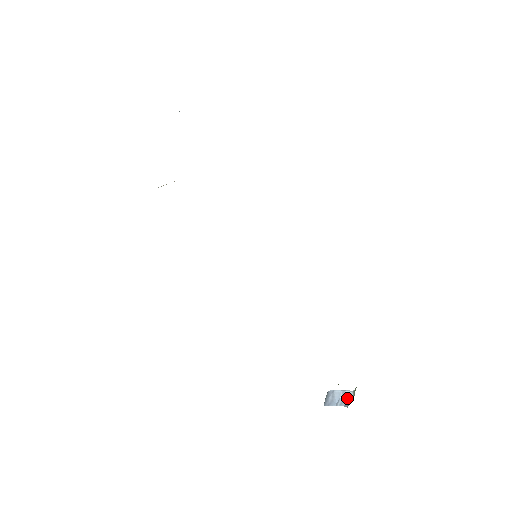
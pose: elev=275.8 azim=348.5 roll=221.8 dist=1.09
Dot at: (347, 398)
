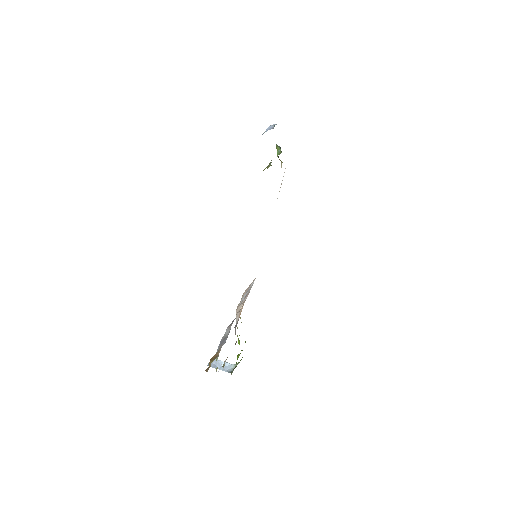
Dot at: (228, 367)
